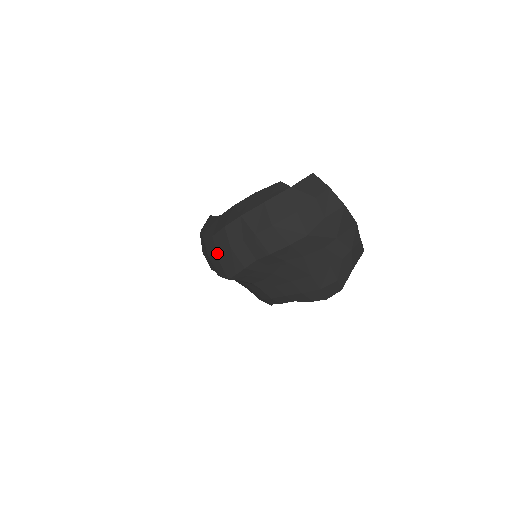
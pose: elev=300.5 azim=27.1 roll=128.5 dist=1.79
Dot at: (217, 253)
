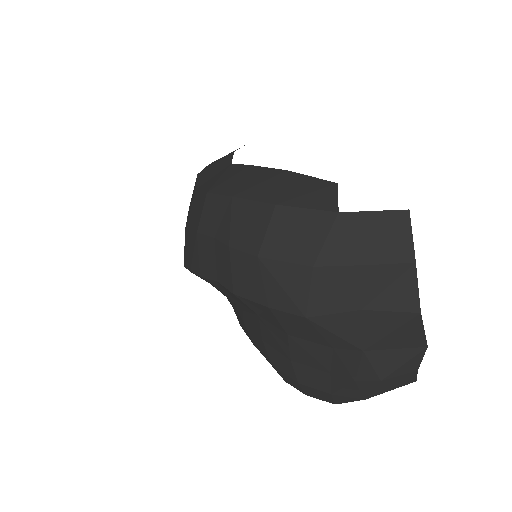
Dot at: (188, 219)
